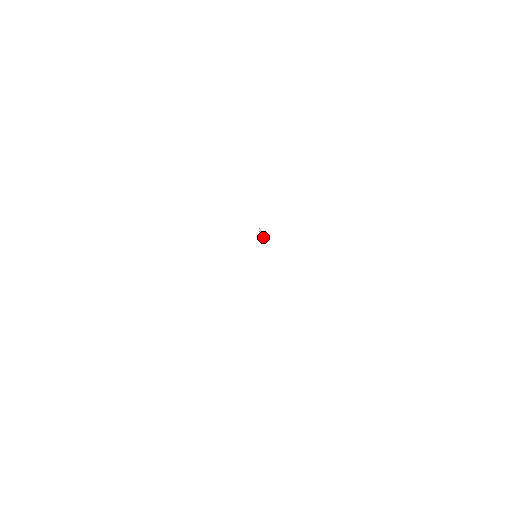
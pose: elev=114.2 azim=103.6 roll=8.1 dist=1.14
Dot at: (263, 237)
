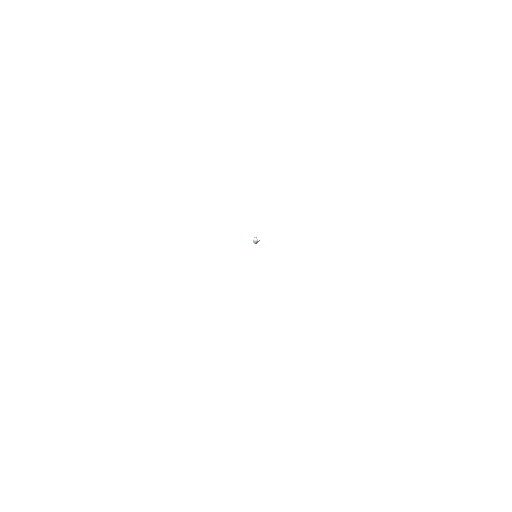
Dot at: (257, 242)
